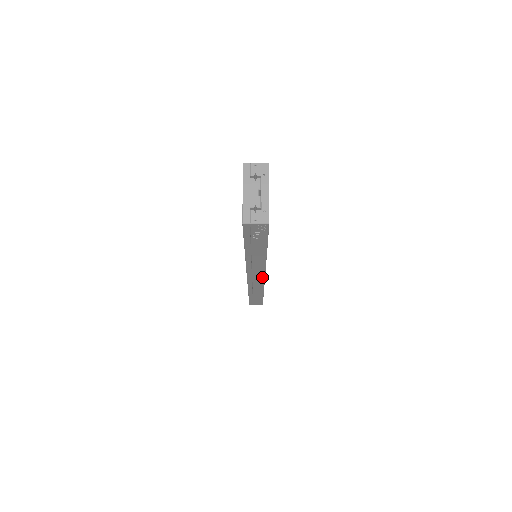
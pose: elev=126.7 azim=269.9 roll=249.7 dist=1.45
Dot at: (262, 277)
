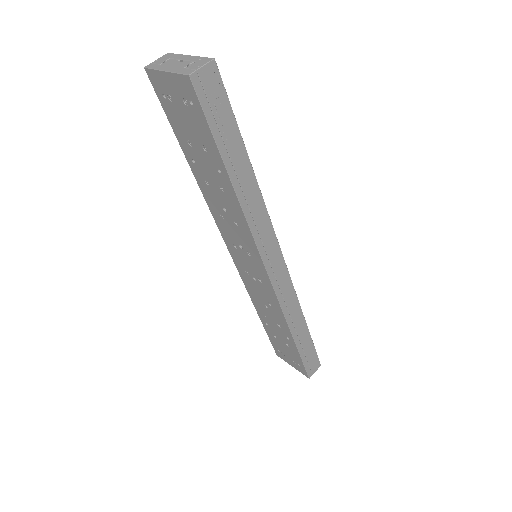
Dot at: (281, 261)
